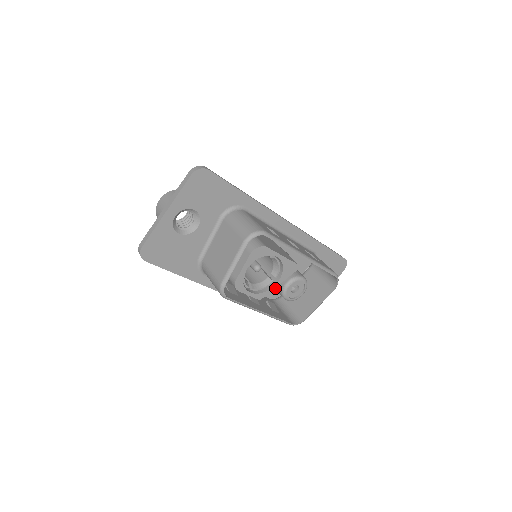
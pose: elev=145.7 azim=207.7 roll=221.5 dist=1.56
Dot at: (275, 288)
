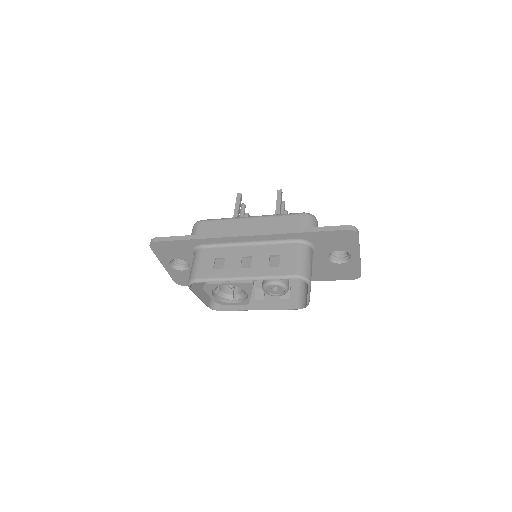
Dot at: occluded
